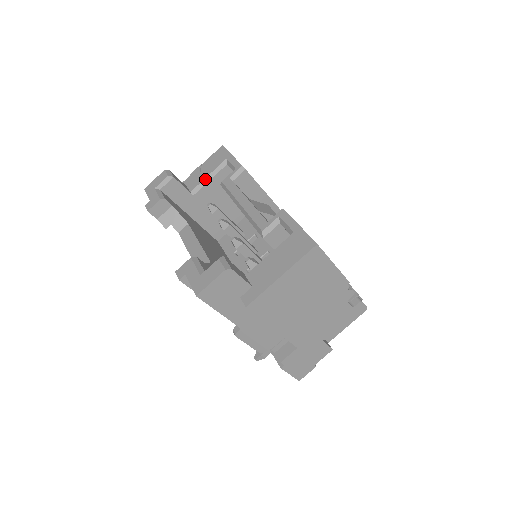
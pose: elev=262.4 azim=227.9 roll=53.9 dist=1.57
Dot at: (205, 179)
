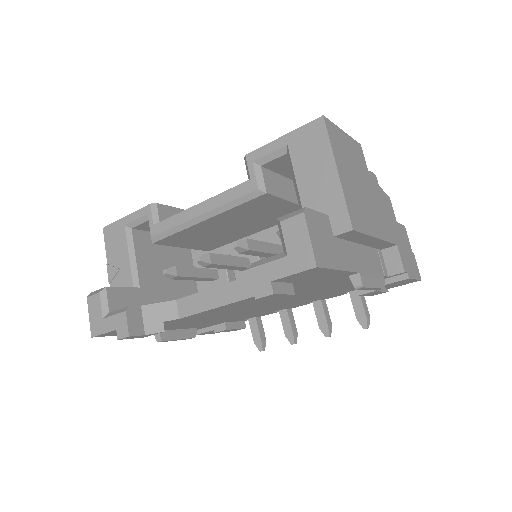
Dot at: (130, 262)
